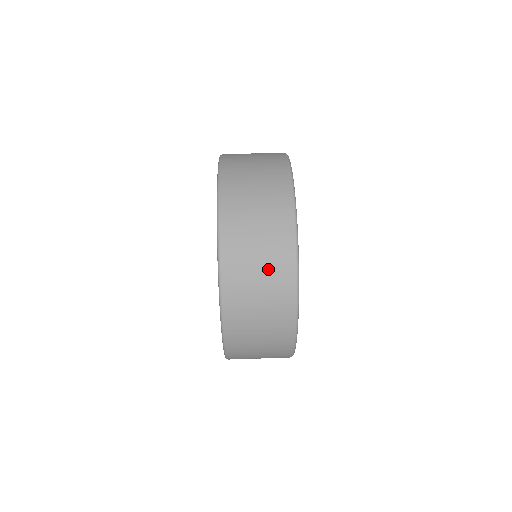
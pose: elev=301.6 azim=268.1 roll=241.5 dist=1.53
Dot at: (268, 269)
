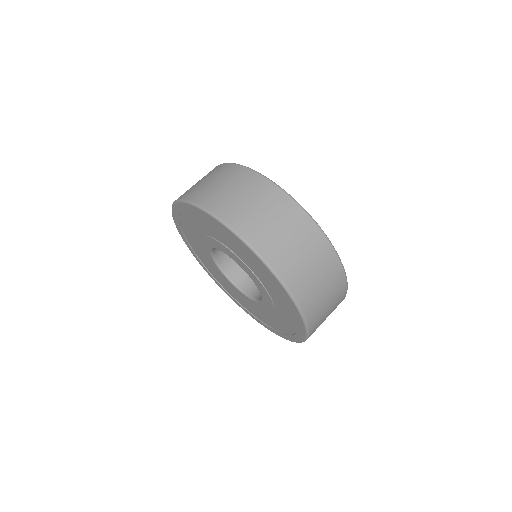
Dot at: (256, 198)
